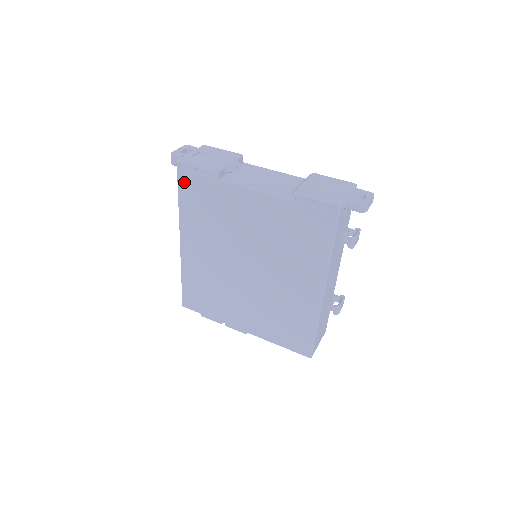
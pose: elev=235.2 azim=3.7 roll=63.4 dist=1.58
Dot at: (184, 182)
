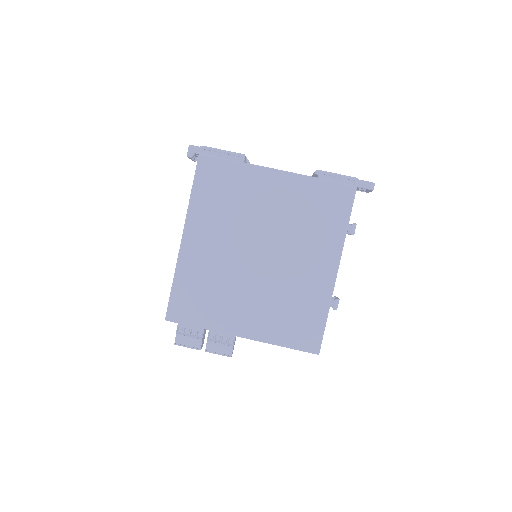
Dot at: (204, 167)
